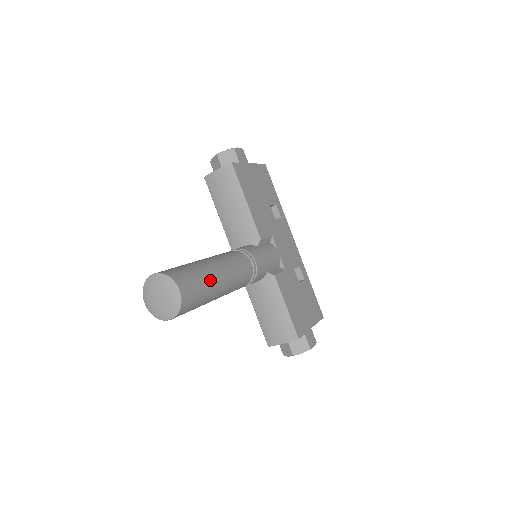
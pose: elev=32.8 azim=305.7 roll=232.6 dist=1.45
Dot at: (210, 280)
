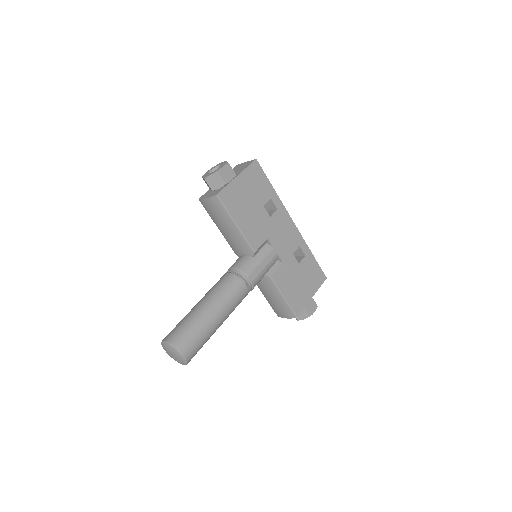
Dot at: (208, 329)
